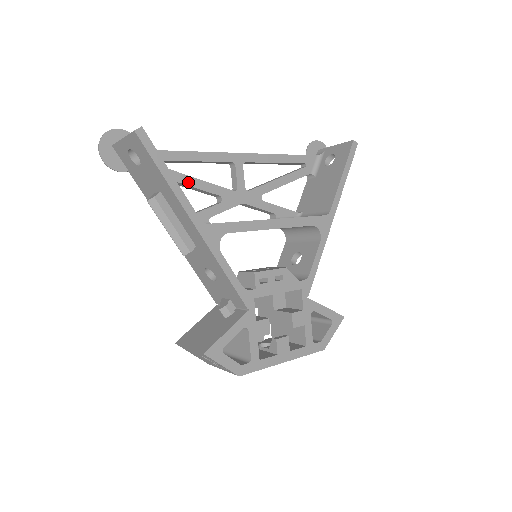
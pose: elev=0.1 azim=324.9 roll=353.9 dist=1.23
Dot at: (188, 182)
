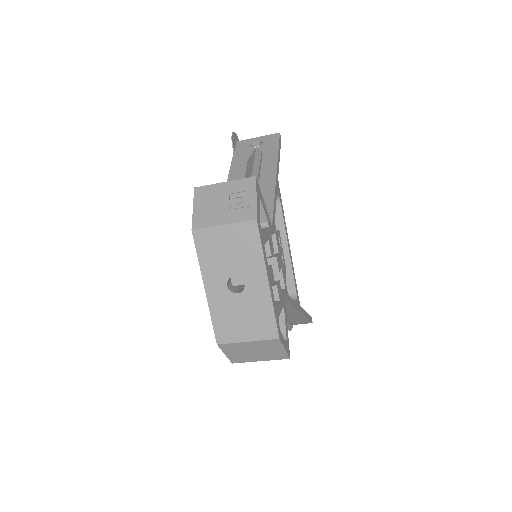
Dot at: occluded
